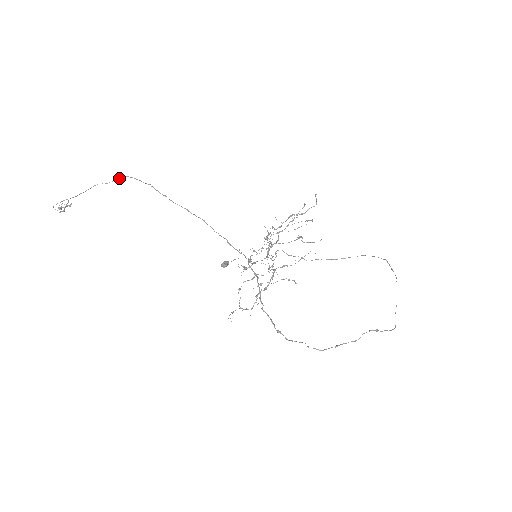
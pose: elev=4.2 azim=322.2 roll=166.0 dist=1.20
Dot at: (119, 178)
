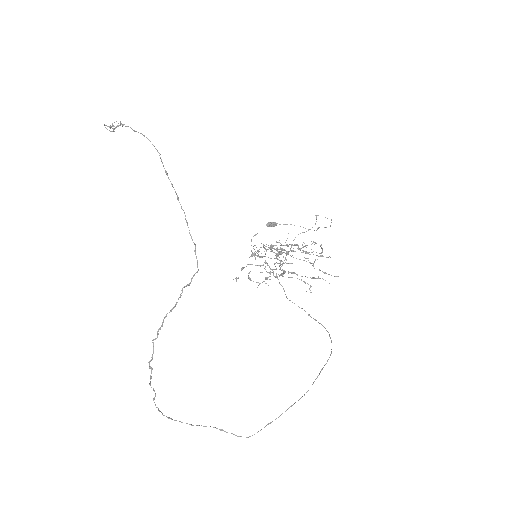
Dot at: (140, 133)
